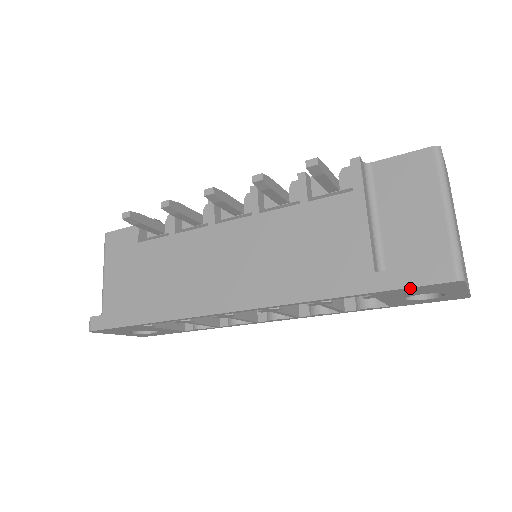
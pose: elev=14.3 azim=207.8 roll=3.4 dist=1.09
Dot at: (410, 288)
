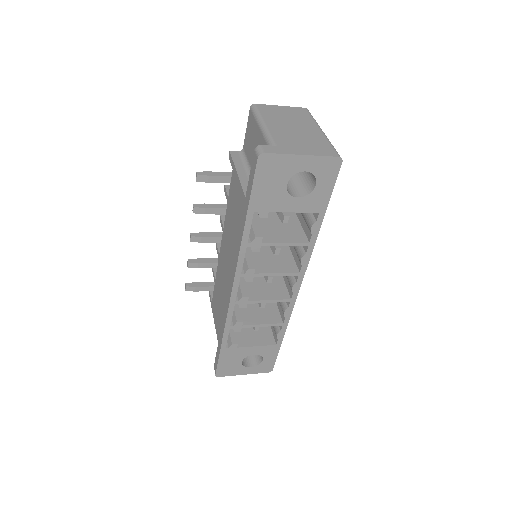
Dot at: (255, 186)
